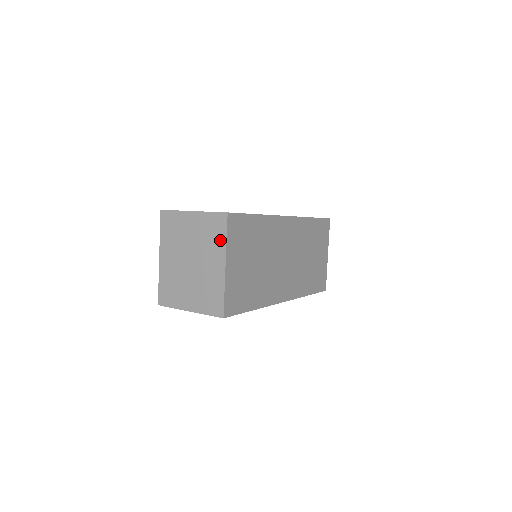
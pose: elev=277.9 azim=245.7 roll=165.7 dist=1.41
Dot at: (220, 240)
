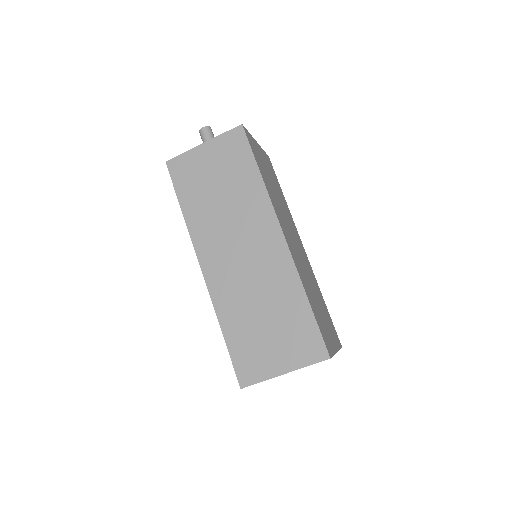
Dot at: occluded
